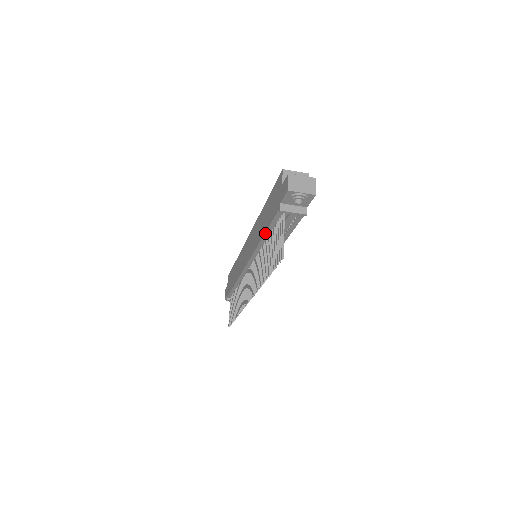
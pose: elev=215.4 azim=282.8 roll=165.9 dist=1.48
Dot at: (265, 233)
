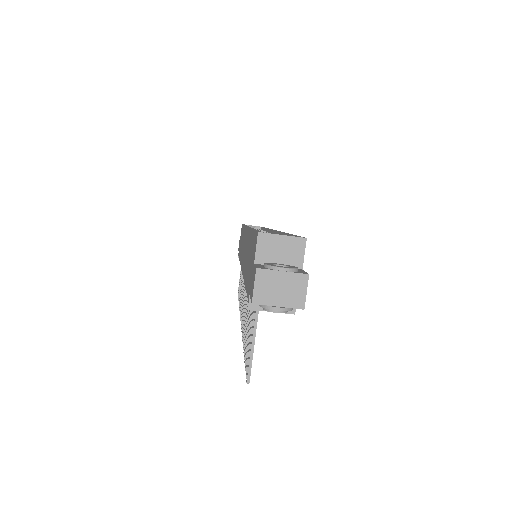
Dot at: (245, 285)
